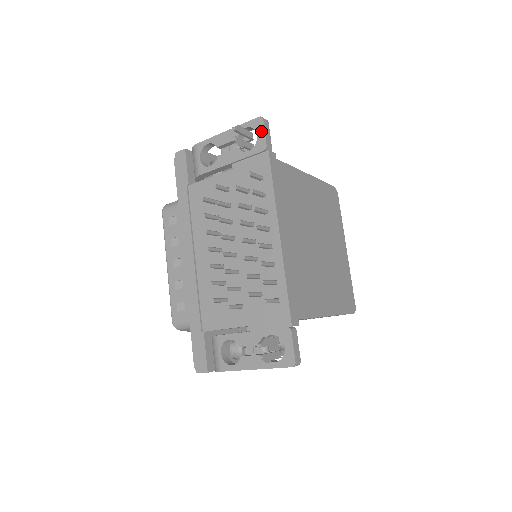
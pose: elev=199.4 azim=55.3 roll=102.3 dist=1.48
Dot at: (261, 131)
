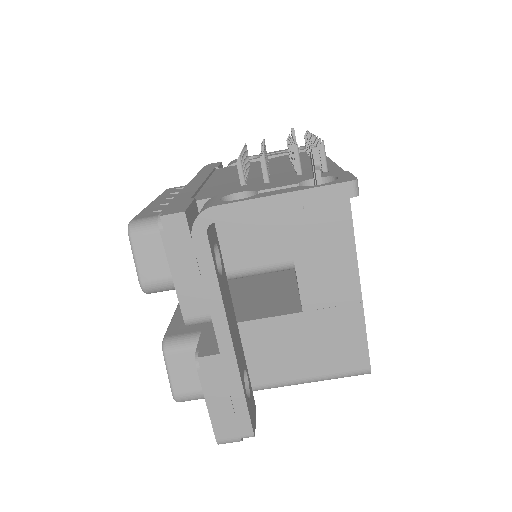
Dot at: occluded
